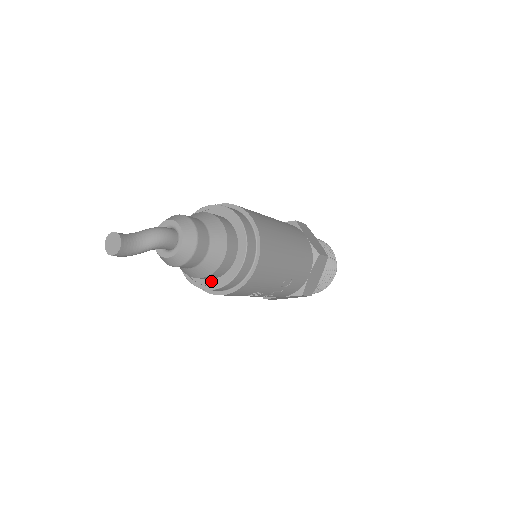
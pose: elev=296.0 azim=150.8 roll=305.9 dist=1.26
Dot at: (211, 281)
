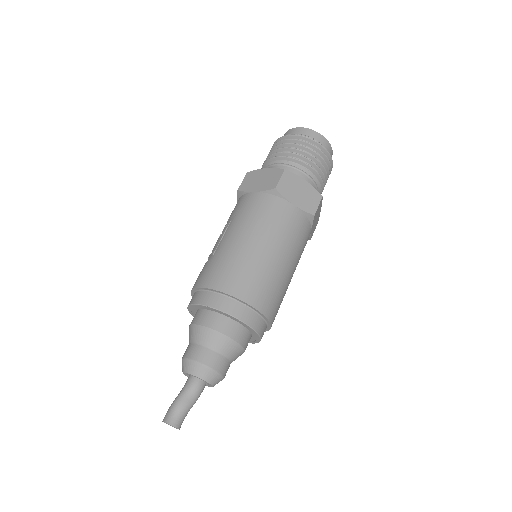
Dot at: occluded
